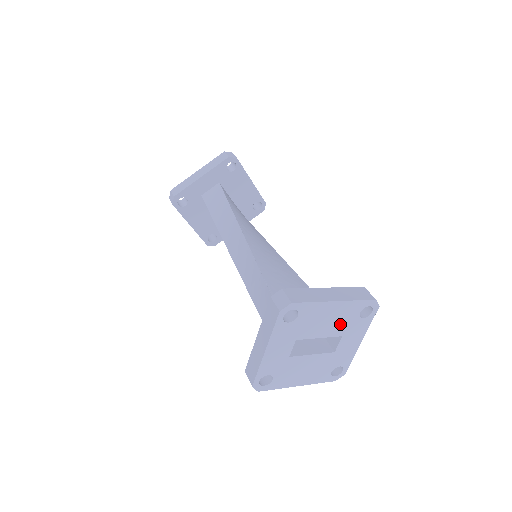
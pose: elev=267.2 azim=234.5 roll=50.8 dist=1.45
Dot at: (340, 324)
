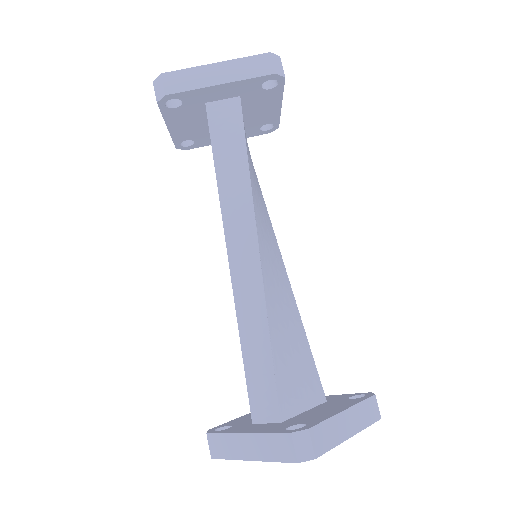
Dot at: occluded
